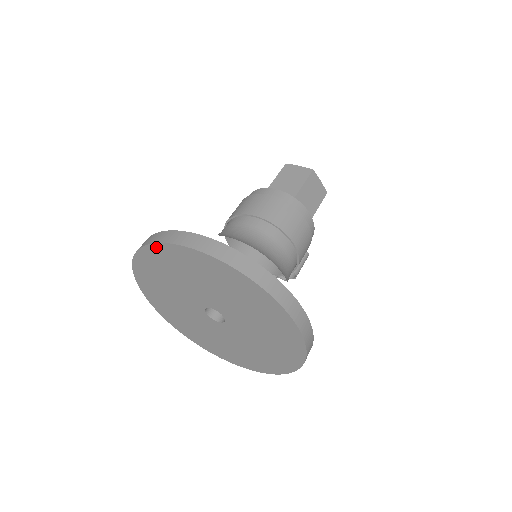
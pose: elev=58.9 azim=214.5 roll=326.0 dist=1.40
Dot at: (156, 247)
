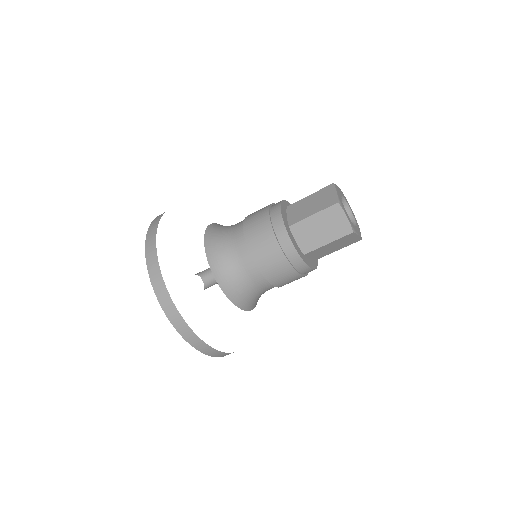
Dot at: (151, 273)
